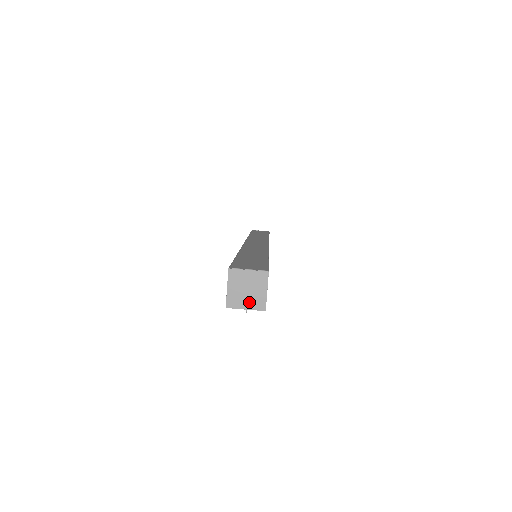
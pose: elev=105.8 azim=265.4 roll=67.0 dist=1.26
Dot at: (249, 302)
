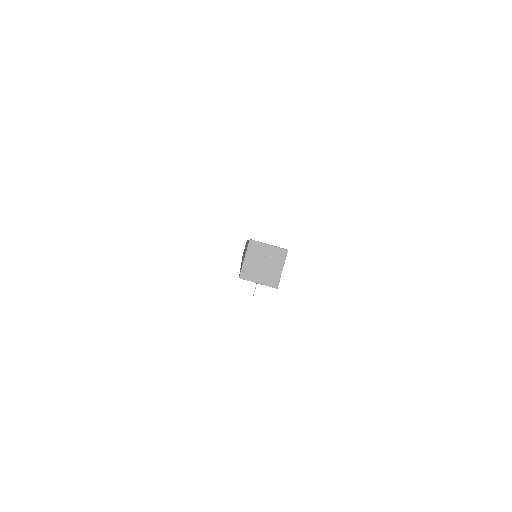
Dot at: (263, 277)
